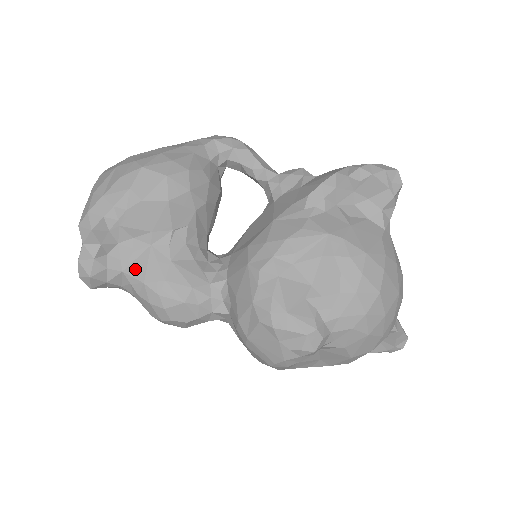
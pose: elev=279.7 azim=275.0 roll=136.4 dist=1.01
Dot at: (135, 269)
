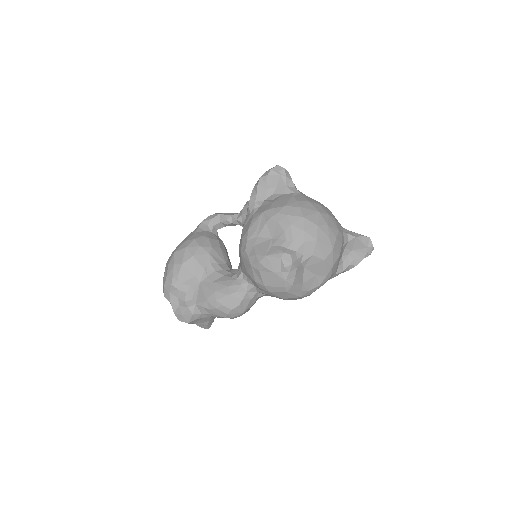
Dot at: (200, 298)
